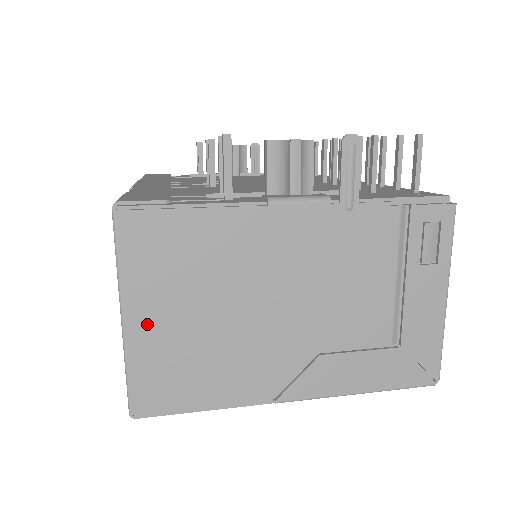
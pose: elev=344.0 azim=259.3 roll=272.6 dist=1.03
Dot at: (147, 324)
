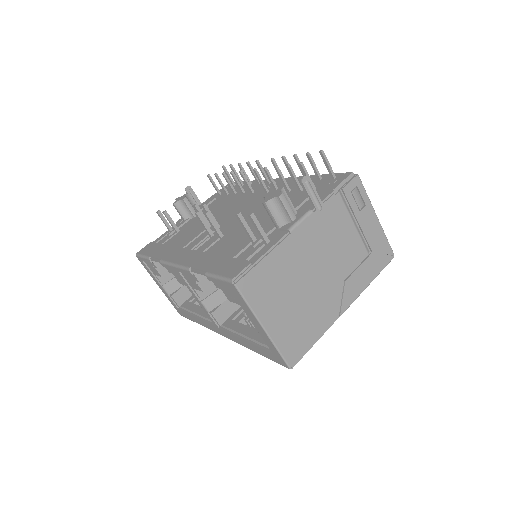
Dot at: (275, 323)
